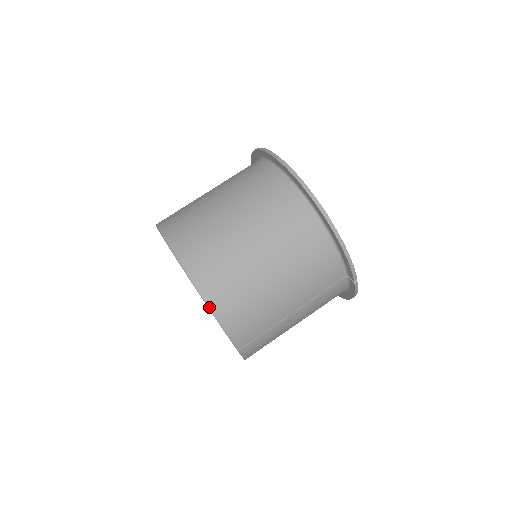
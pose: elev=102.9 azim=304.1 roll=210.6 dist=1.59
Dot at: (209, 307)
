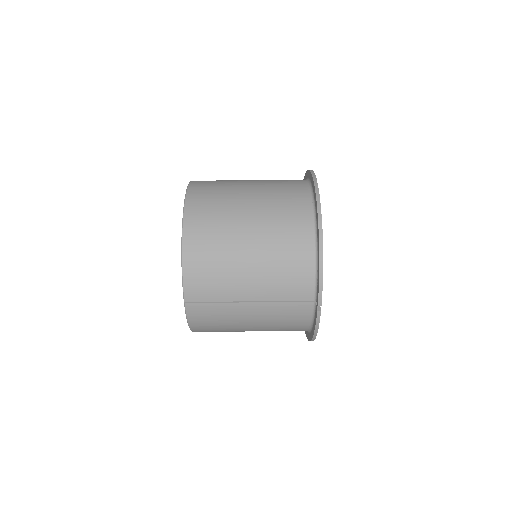
Dot at: (182, 243)
